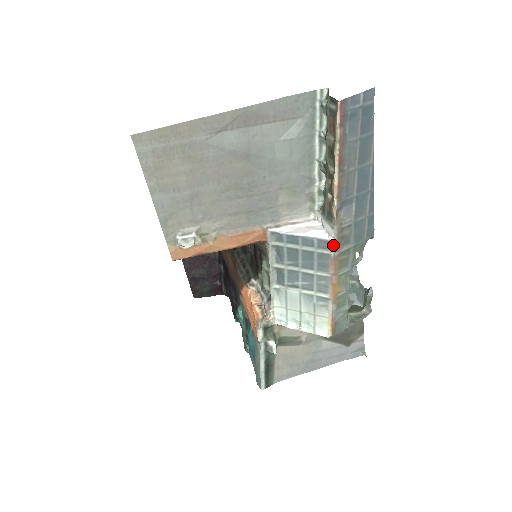
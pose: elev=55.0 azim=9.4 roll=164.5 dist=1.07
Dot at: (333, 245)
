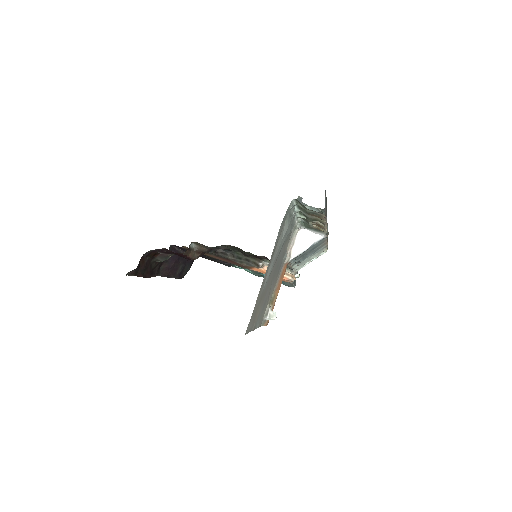
Dot at: (326, 237)
